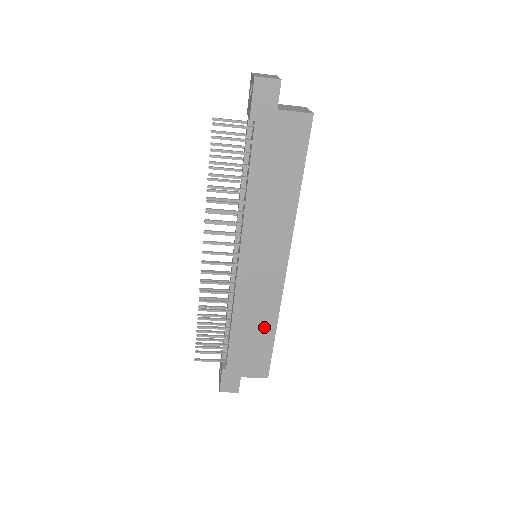
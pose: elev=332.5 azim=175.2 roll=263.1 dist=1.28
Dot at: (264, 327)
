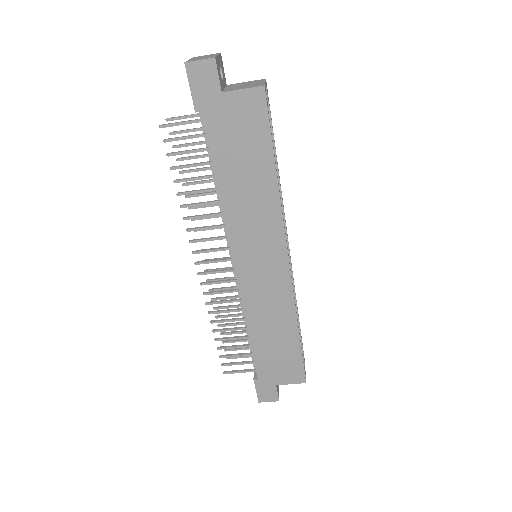
Dot at: (284, 331)
